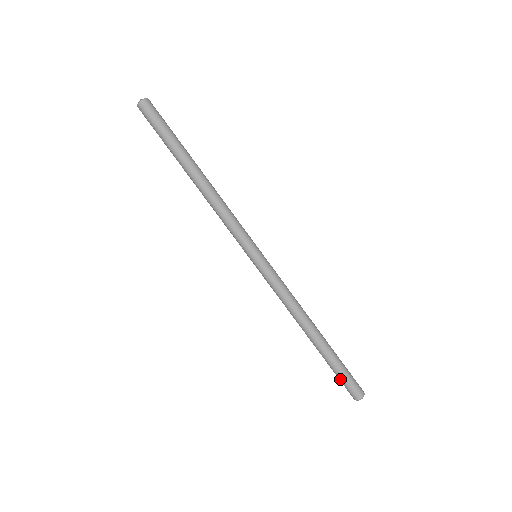
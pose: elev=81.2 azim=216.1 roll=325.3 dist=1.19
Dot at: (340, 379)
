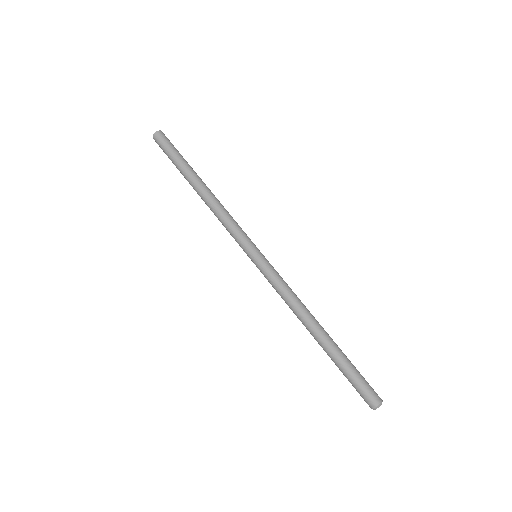
Dot at: (351, 383)
